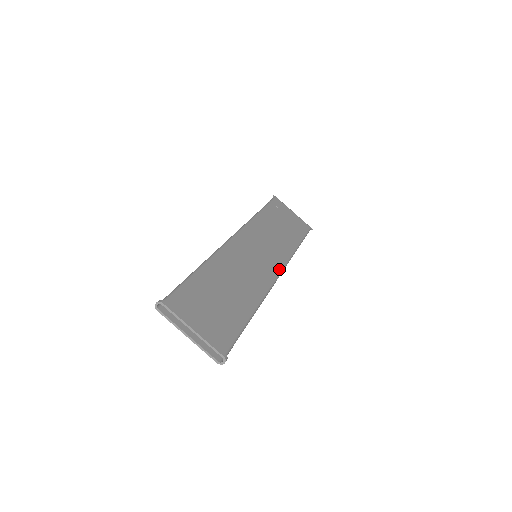
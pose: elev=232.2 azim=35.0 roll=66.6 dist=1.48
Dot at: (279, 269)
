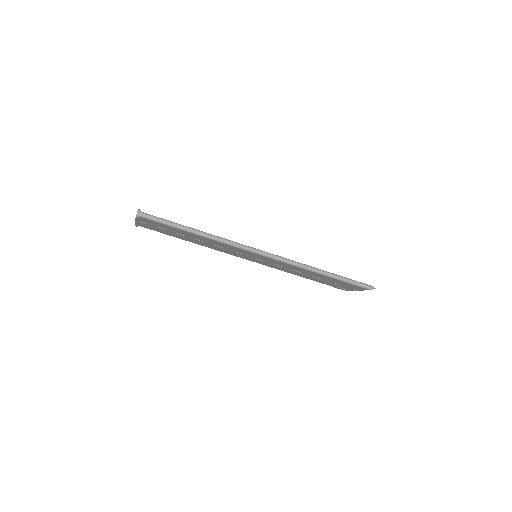
Dot at: (267, 253)
